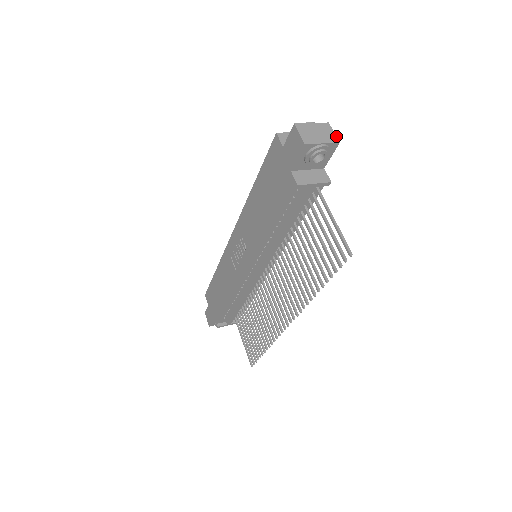
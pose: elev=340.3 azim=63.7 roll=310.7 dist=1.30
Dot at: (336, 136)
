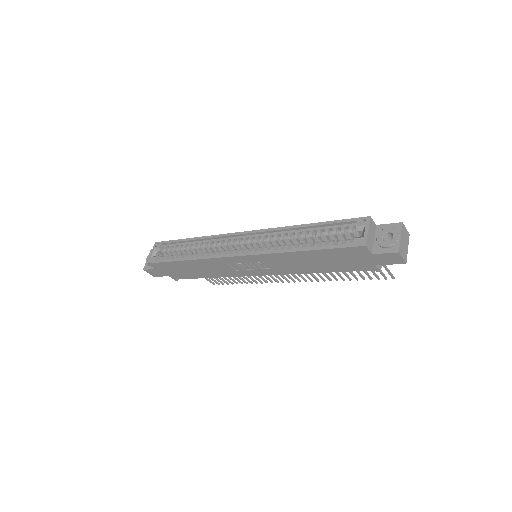
Dot at: occluded
